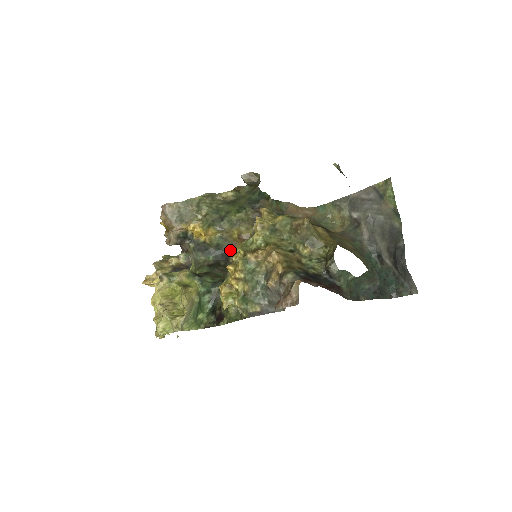
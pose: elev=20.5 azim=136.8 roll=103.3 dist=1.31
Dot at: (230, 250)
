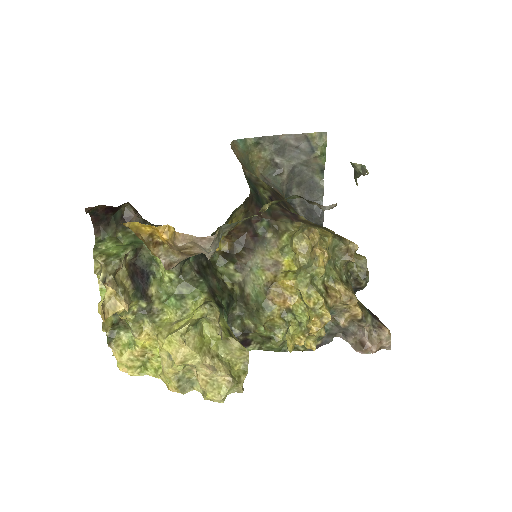
Dot at: occluded
